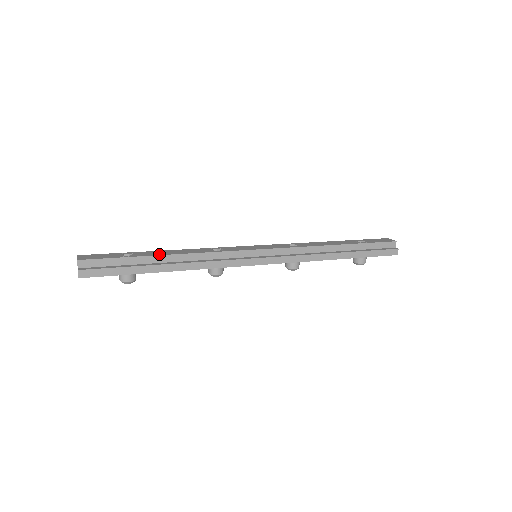
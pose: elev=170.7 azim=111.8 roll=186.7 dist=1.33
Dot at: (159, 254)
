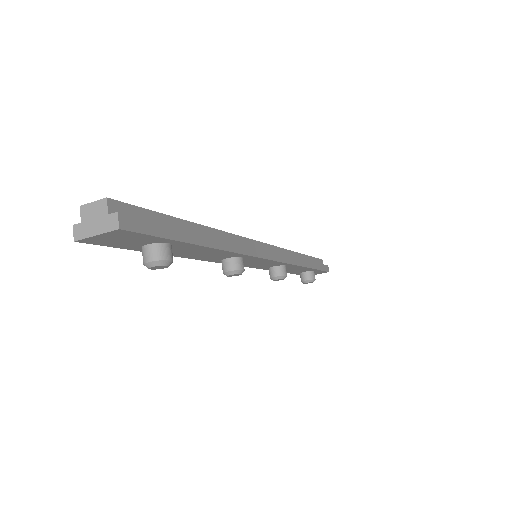
Dot at: (191, 223)
